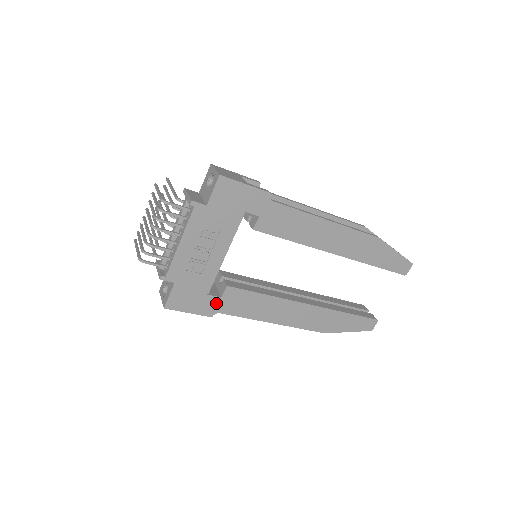
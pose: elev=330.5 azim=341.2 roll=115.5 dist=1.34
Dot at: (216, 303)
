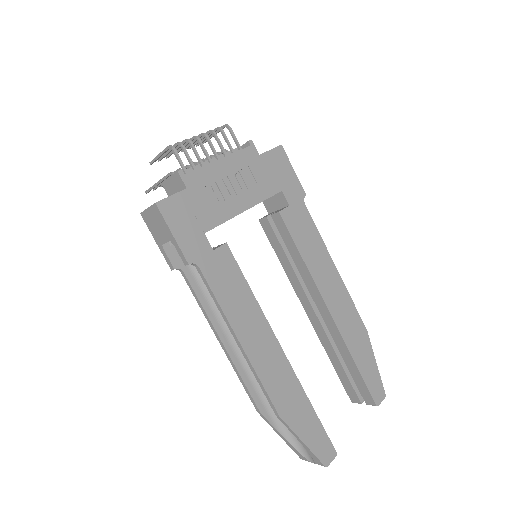
Dot at: (204, 252)
